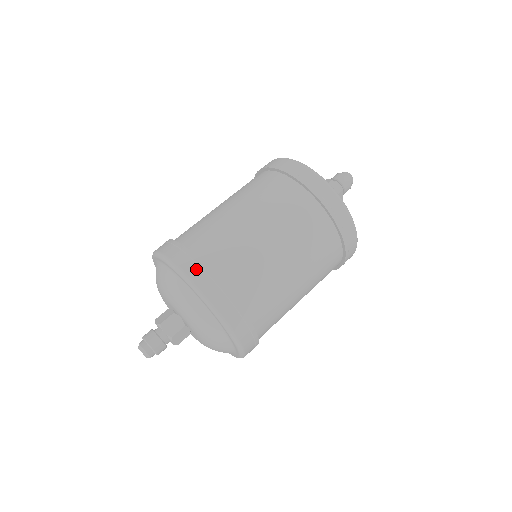
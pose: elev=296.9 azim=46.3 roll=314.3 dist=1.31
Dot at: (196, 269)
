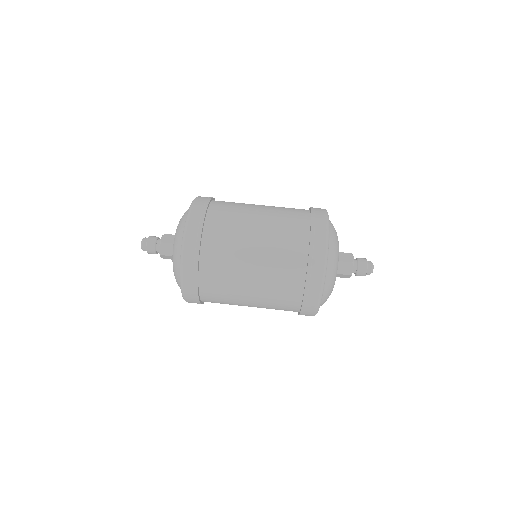
Dot at: (192, 248)
